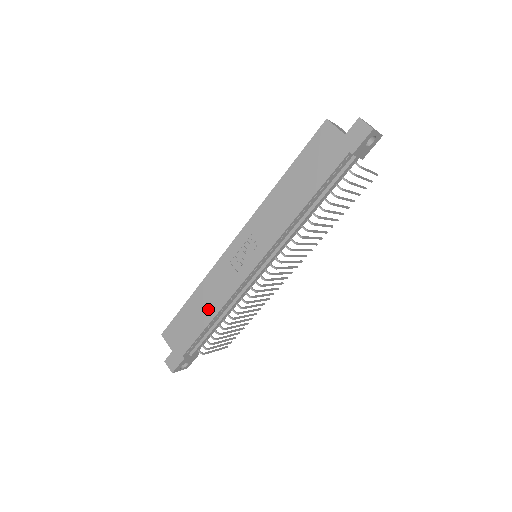
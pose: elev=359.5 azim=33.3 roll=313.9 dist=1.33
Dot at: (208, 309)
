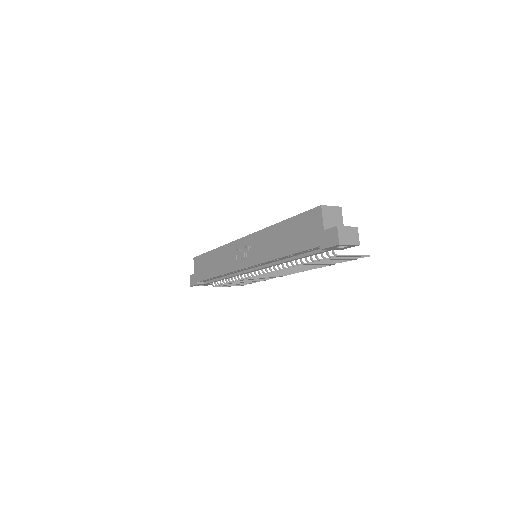
Dot at: (216, 268)
